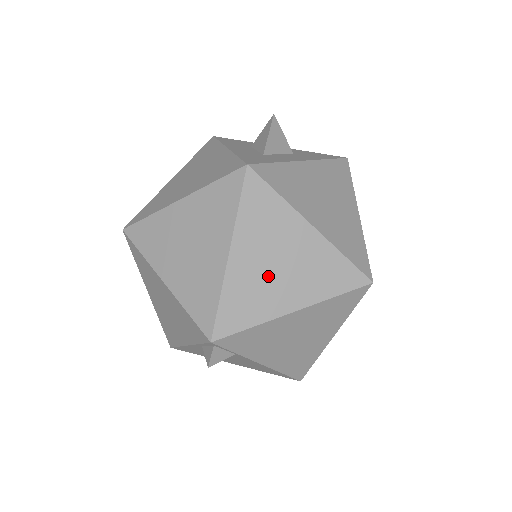
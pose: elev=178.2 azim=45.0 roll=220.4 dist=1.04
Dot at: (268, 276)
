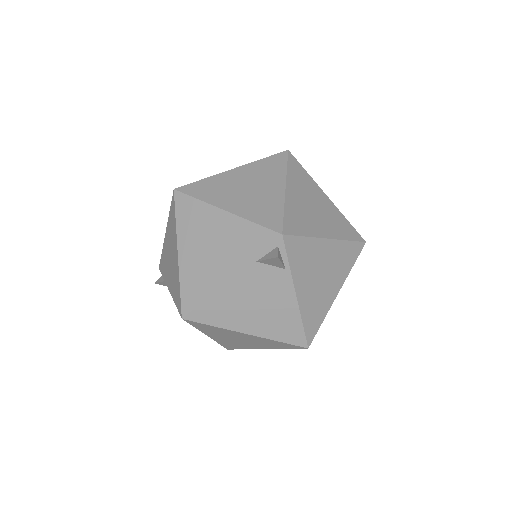
Dot at: (309, 211)
